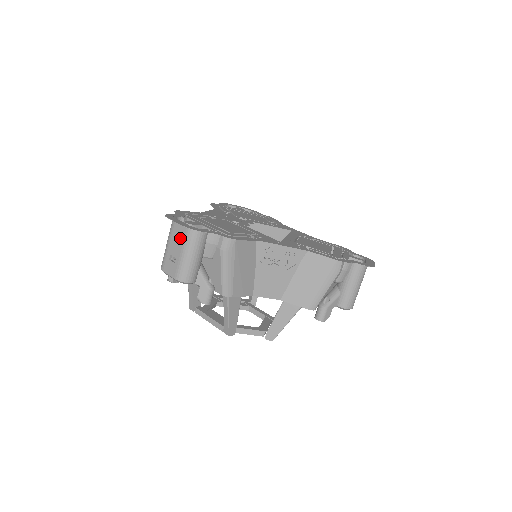
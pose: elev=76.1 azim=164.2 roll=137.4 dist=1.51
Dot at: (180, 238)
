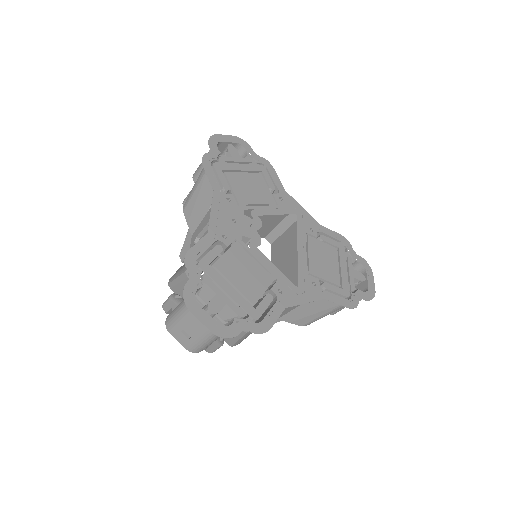
Dot at: (201, 327)
